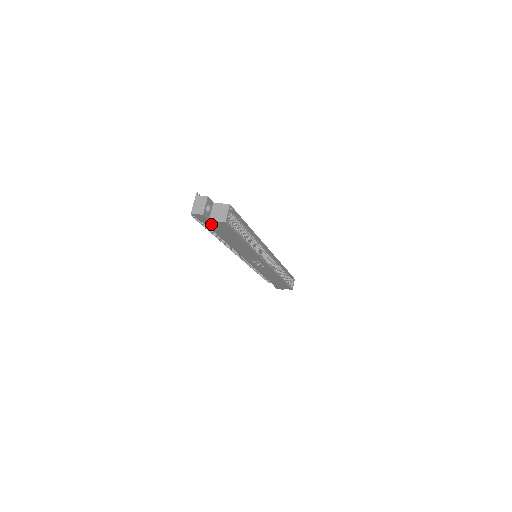
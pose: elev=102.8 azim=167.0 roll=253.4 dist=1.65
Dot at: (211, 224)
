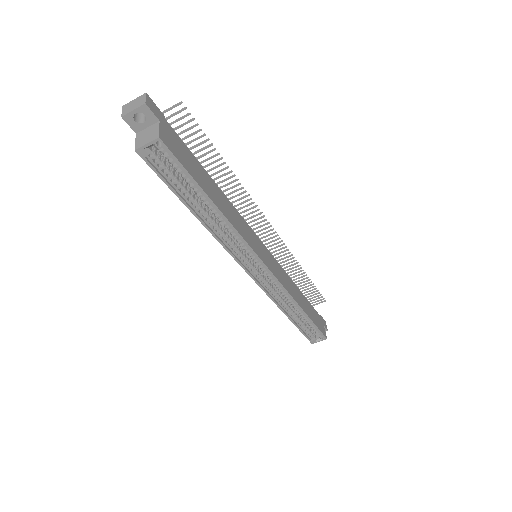
Dot at: occluded
